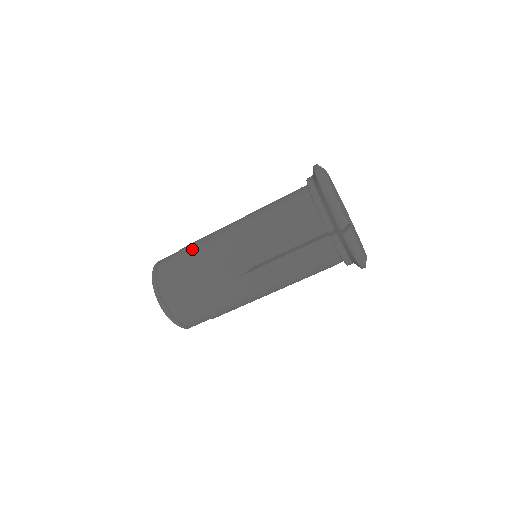
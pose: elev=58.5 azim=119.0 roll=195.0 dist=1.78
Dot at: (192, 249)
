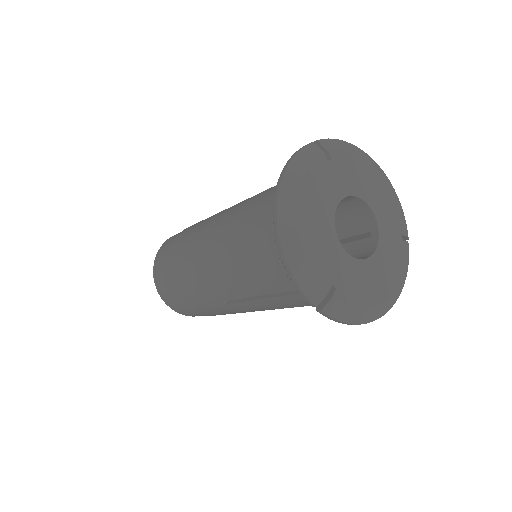
Dot at: (177, 254)
